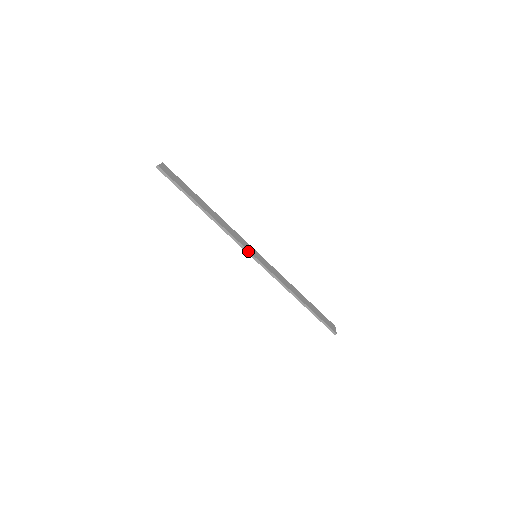
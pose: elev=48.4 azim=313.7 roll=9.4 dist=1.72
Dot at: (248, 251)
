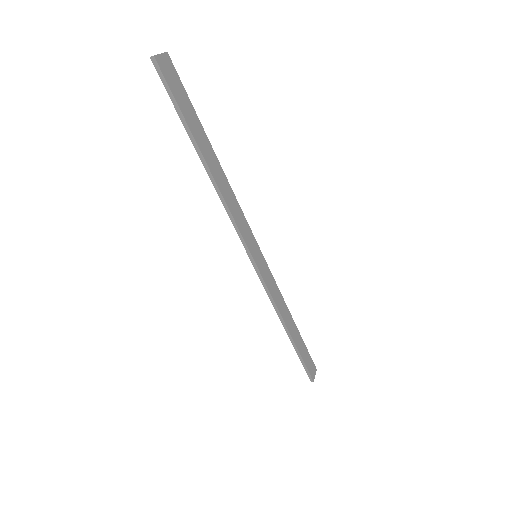
Dot at: (247, 247)
